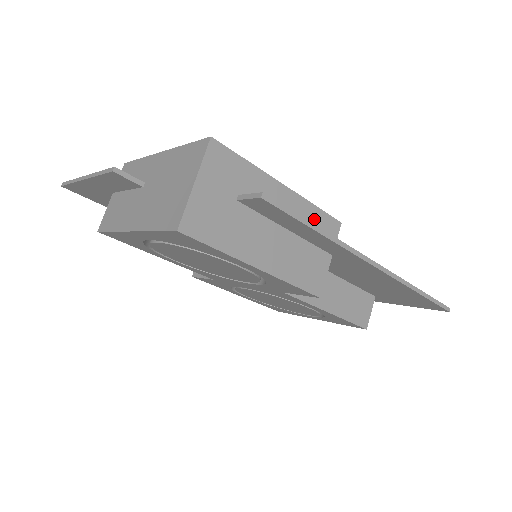
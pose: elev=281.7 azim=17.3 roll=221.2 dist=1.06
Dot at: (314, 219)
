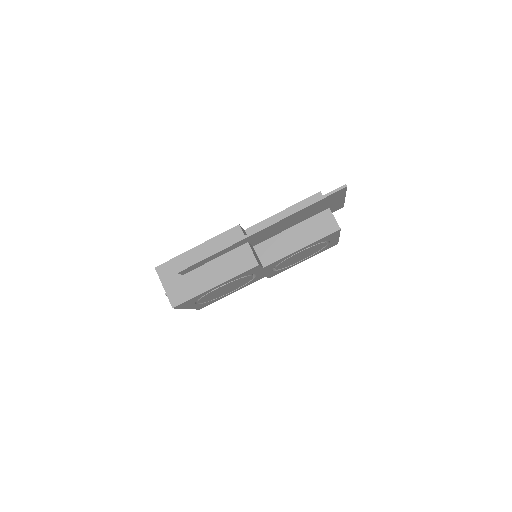
Dot at: (223, 240)
